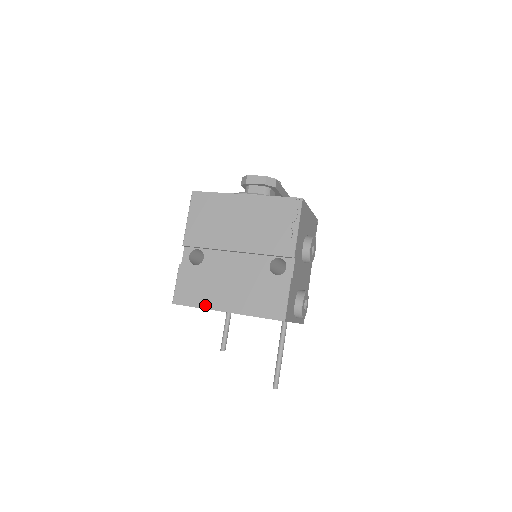
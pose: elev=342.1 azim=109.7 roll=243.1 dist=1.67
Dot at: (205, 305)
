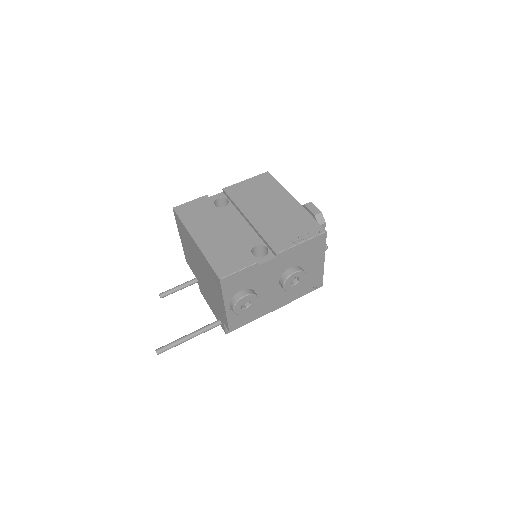
Dot at: (189, 226)
